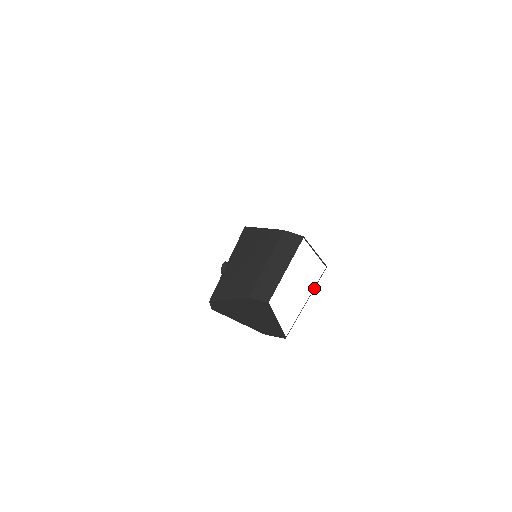
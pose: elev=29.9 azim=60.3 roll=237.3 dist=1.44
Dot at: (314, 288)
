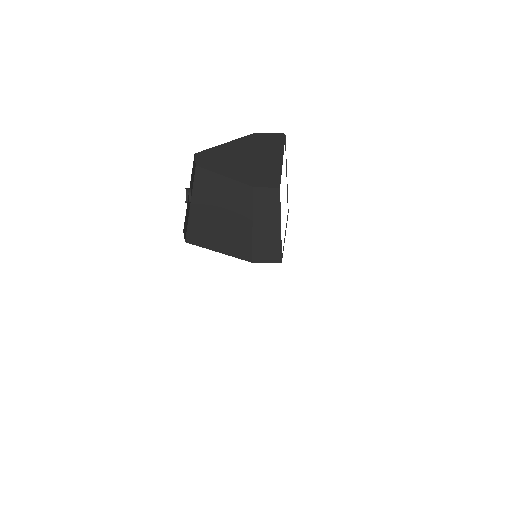
Dot at: occluded
